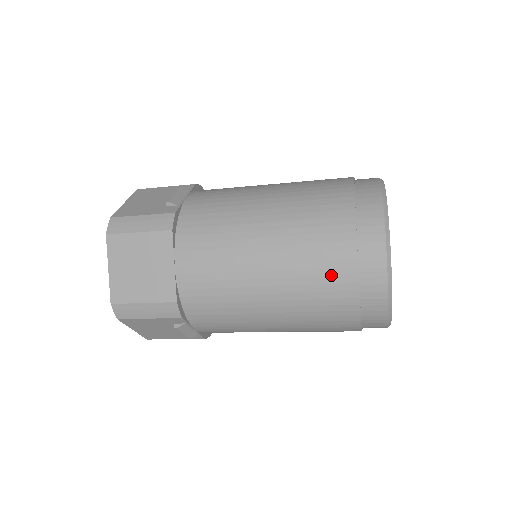
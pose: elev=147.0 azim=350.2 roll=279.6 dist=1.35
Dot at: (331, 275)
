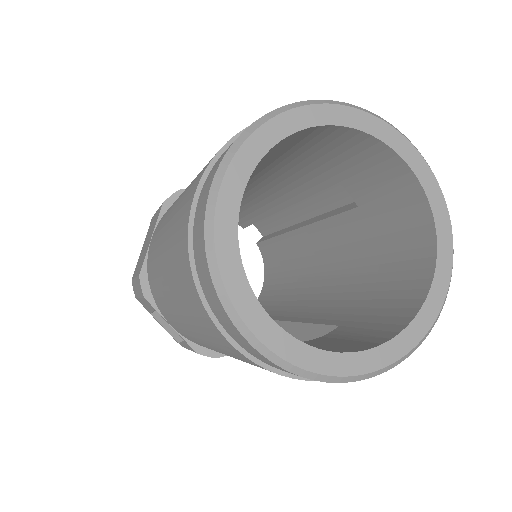
Dot at: (180, 228)
